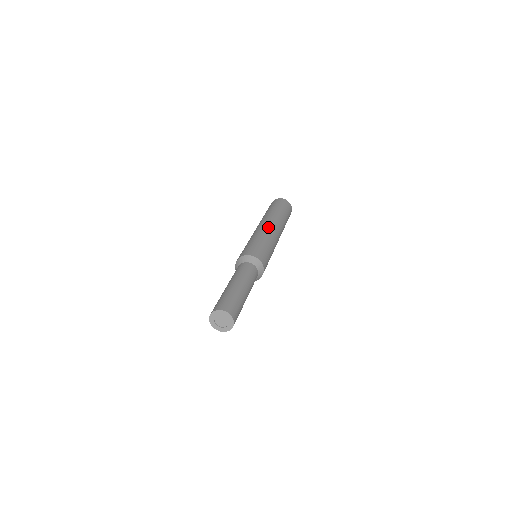
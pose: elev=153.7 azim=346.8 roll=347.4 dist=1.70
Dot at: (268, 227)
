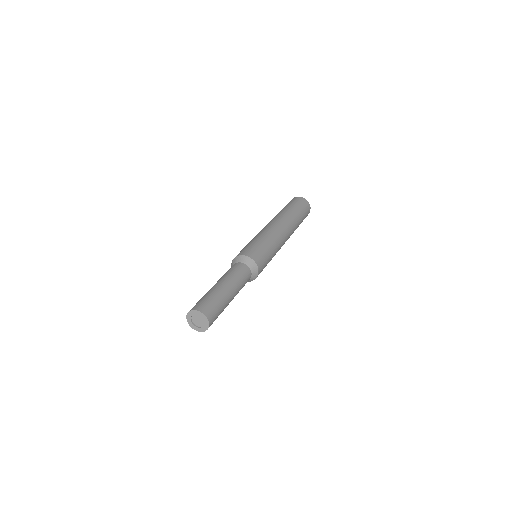
Dot at: (276, 227)
